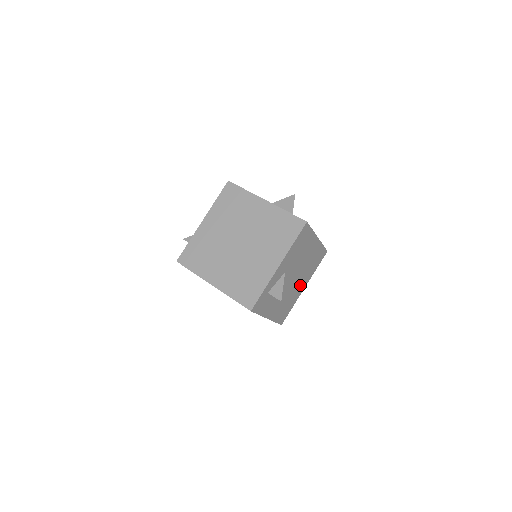
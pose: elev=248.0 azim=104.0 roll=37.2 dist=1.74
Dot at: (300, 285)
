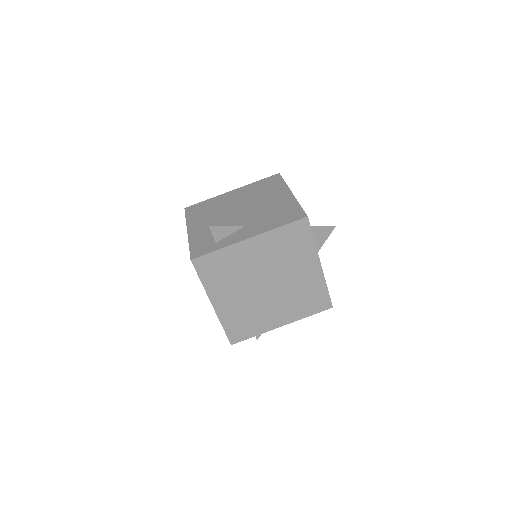
Dot at: occluded
